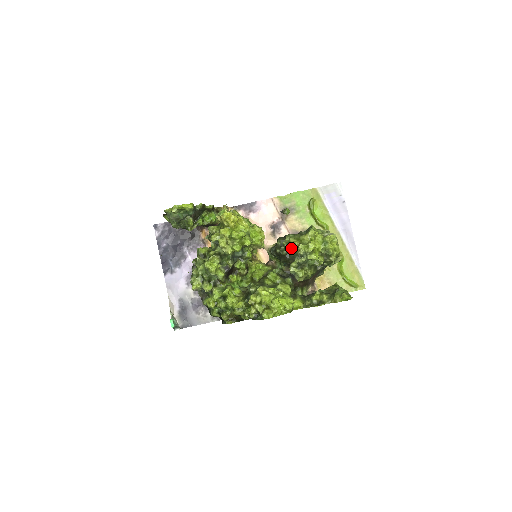
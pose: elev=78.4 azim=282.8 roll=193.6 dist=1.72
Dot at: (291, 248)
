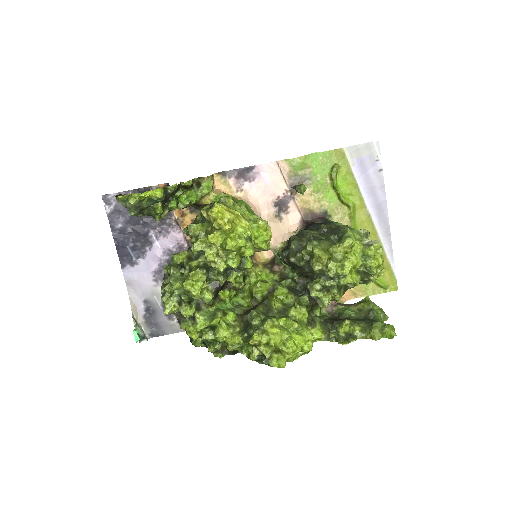
Dot at: (315, 264)
